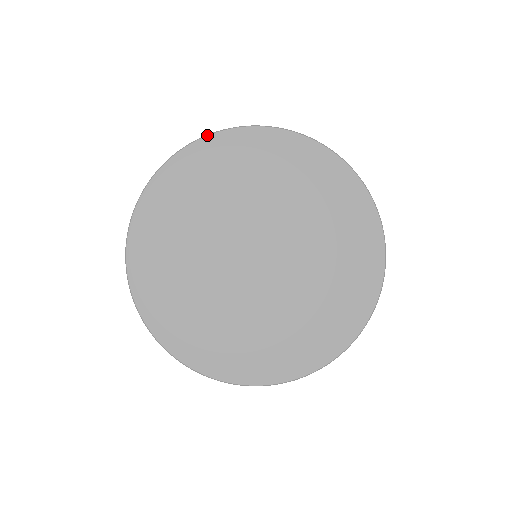
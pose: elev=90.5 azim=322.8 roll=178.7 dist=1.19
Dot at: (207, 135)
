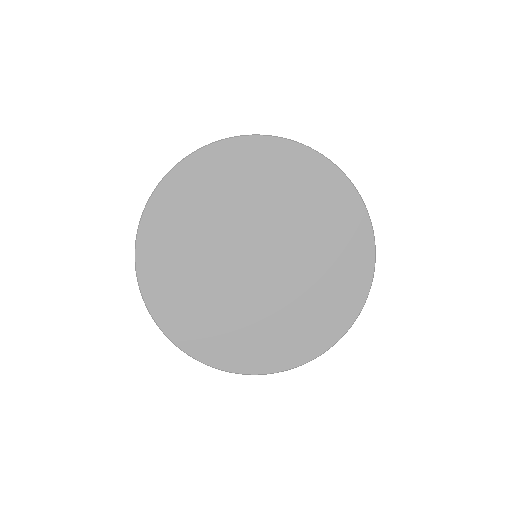
Dot at: (313, 149)
